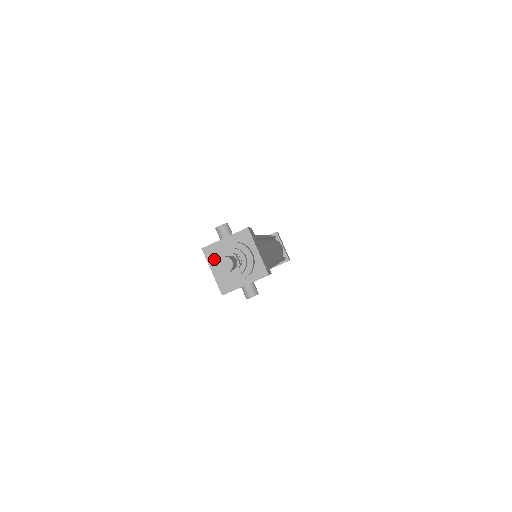
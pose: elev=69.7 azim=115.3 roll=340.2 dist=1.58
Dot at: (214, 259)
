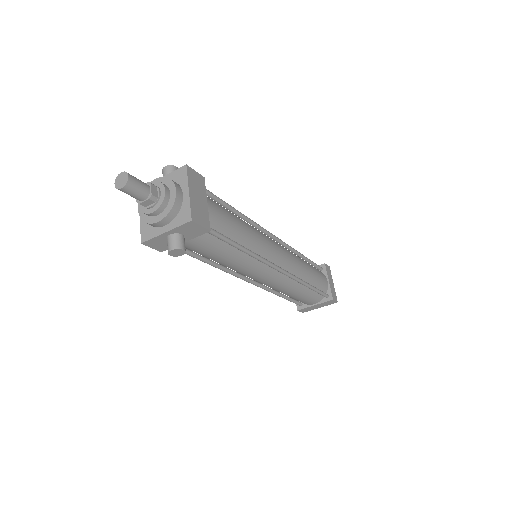
Dot at: occluded
